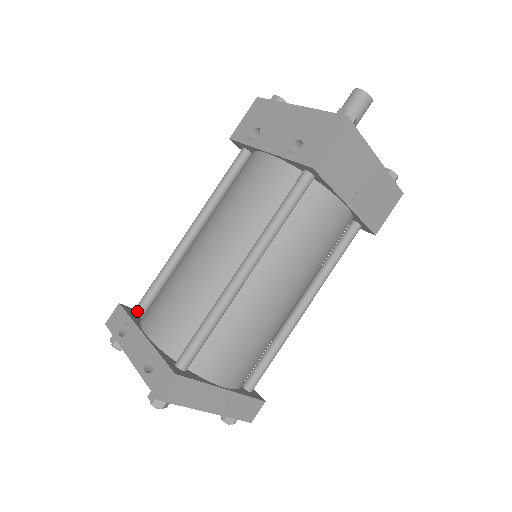
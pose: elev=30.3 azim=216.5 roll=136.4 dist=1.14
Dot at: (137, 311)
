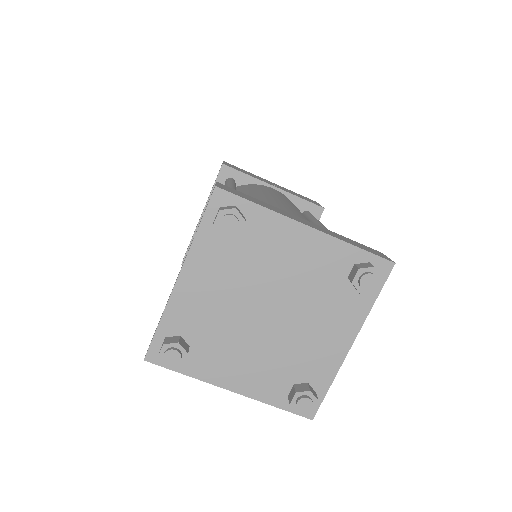
Dot at: occluded
